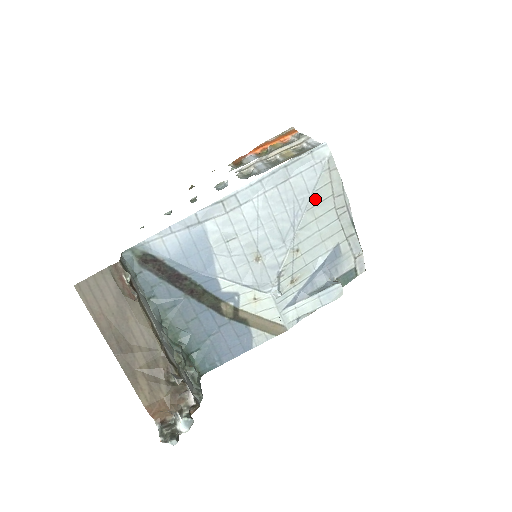
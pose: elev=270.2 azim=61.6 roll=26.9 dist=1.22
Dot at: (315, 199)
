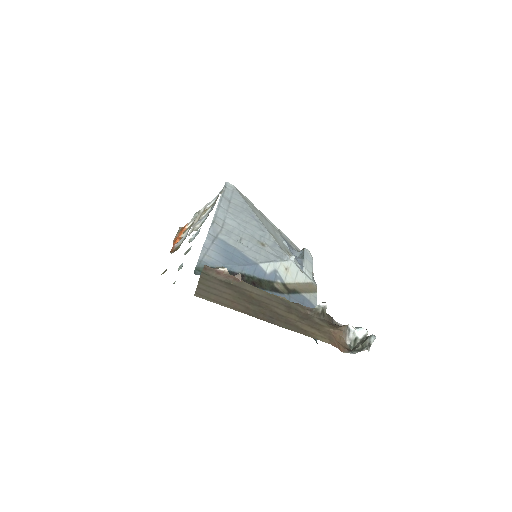
Dot at: (251, 208)
